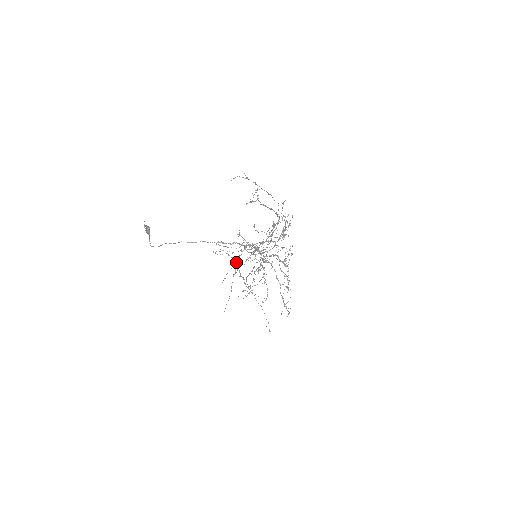
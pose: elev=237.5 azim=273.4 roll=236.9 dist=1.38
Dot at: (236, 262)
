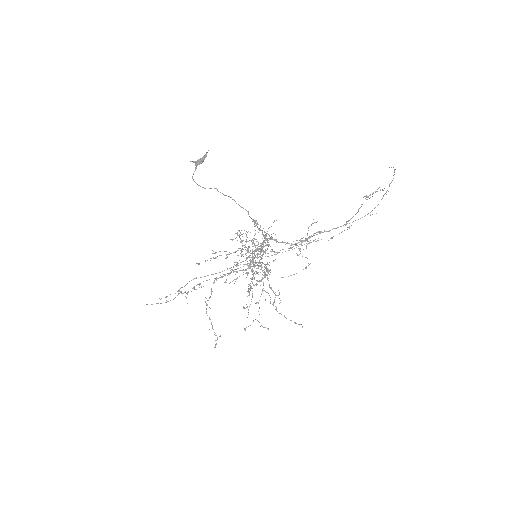
Dot at: occluded
